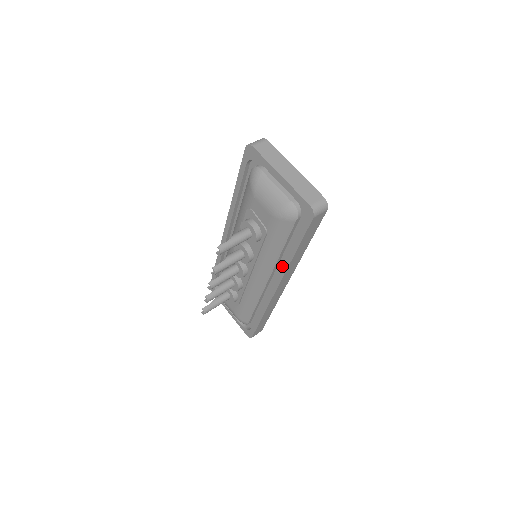
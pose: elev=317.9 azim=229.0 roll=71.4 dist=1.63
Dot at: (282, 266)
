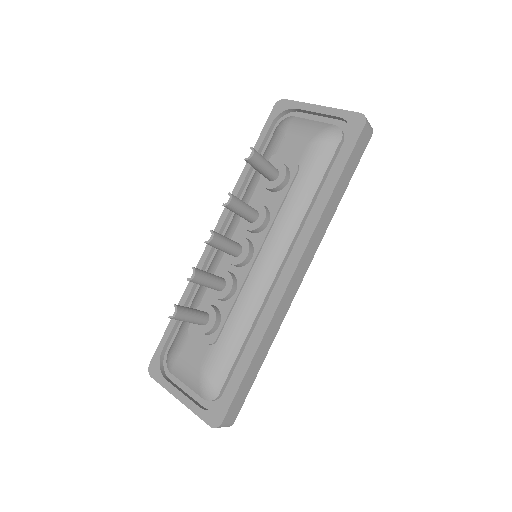
Dot at: (311, 221)
